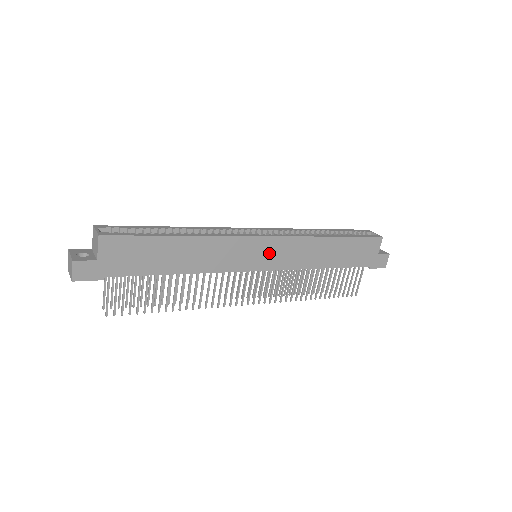
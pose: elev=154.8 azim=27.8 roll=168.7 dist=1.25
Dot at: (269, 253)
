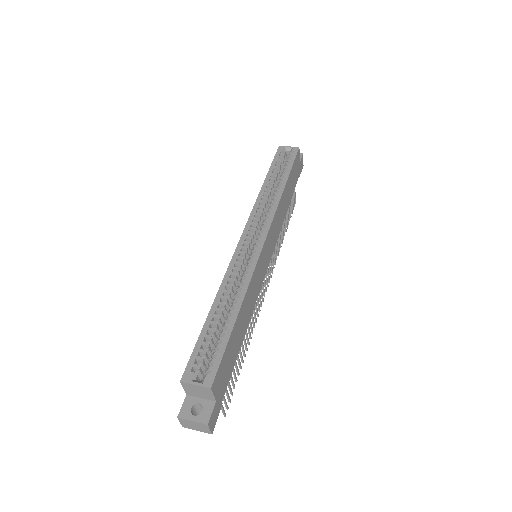
Dot at: (269, 247)
